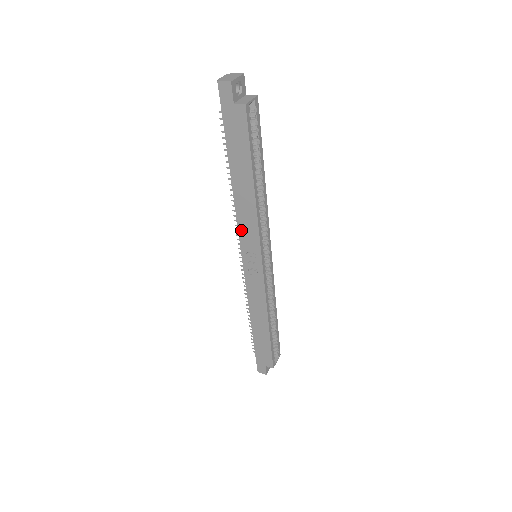
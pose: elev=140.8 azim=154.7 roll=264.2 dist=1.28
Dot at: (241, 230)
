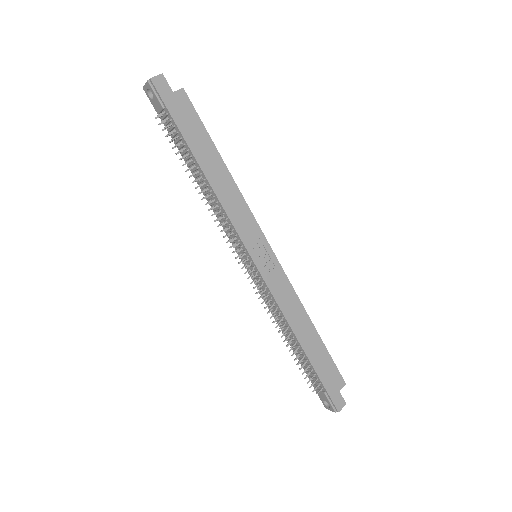
Dot at: (236, 224)
